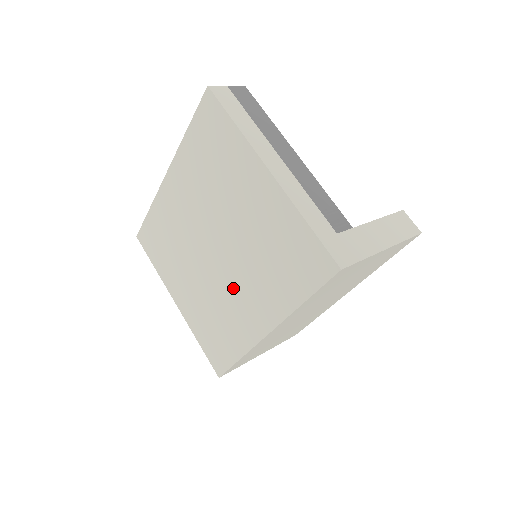
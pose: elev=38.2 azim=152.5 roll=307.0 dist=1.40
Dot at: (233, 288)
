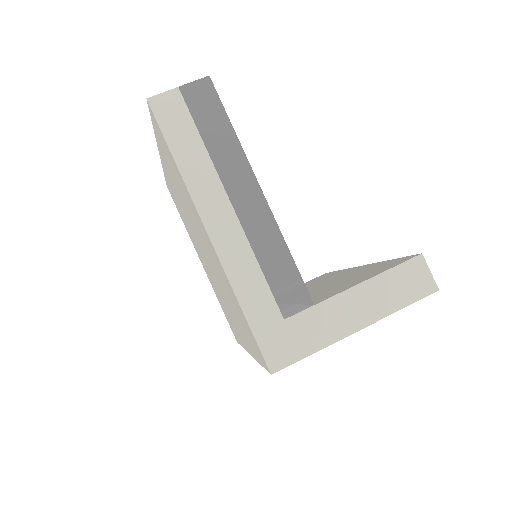
Dot at: occluded
